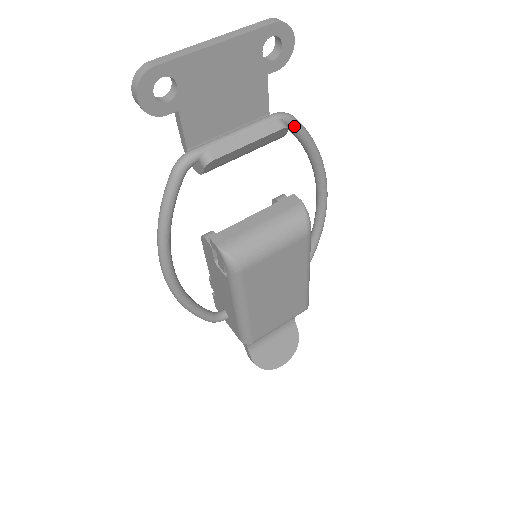
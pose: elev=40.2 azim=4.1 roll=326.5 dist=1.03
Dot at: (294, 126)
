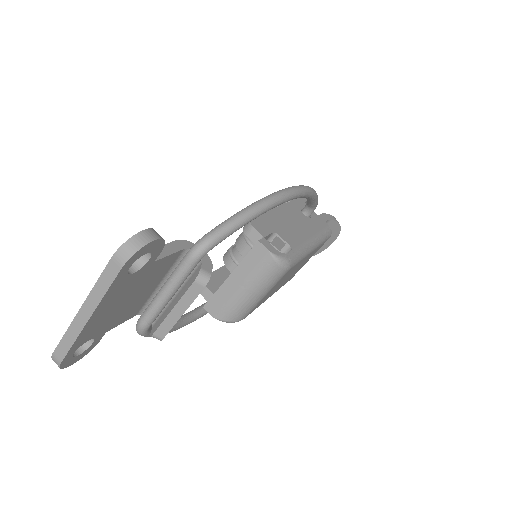
Dot at: occluded
